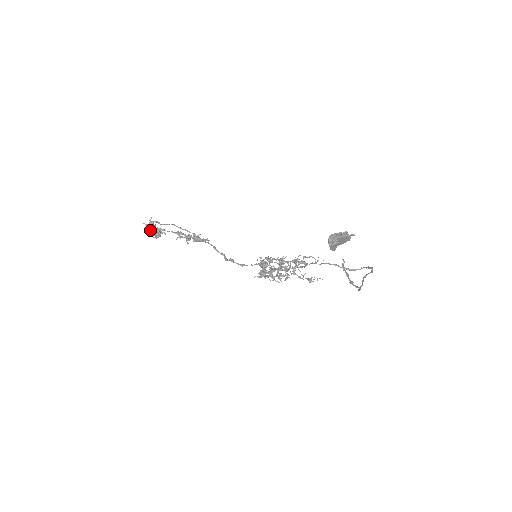
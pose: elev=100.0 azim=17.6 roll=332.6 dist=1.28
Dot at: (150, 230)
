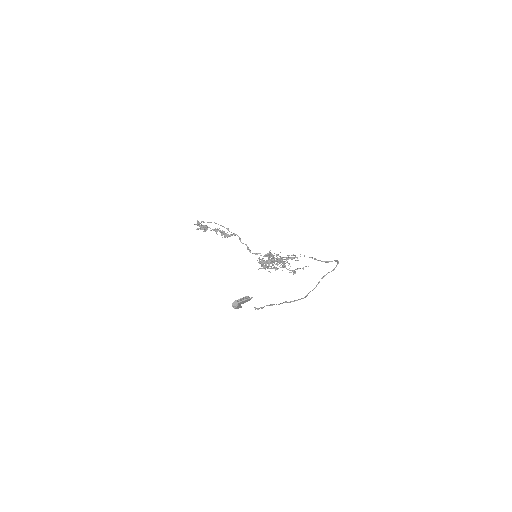
Dot at: (198, 229)
